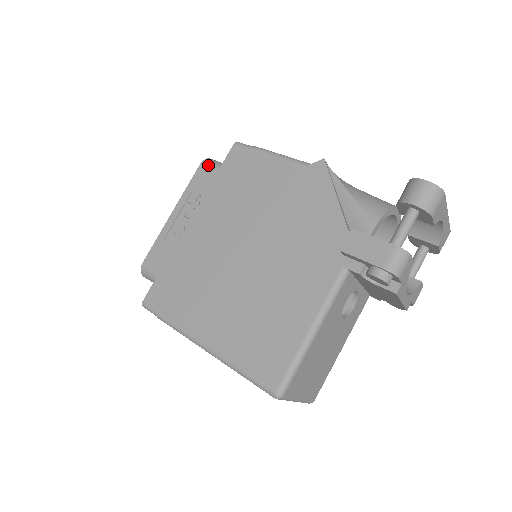
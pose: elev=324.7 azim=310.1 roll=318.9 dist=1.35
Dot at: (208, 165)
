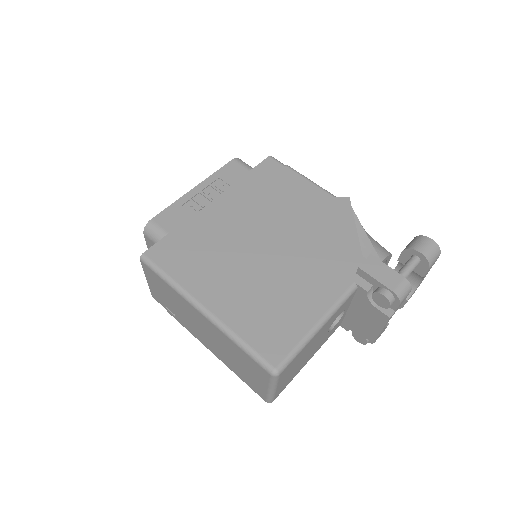
Dot at: (240, 163)
